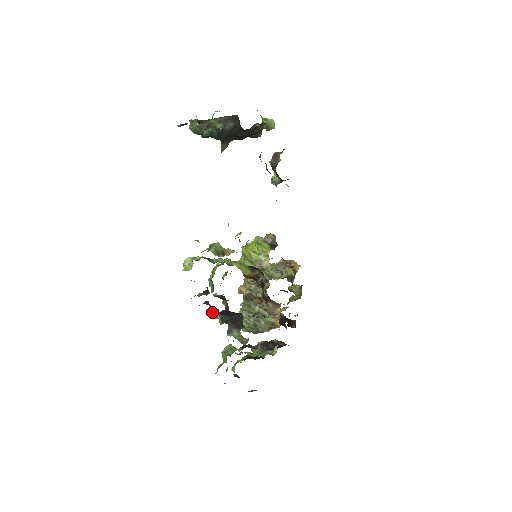
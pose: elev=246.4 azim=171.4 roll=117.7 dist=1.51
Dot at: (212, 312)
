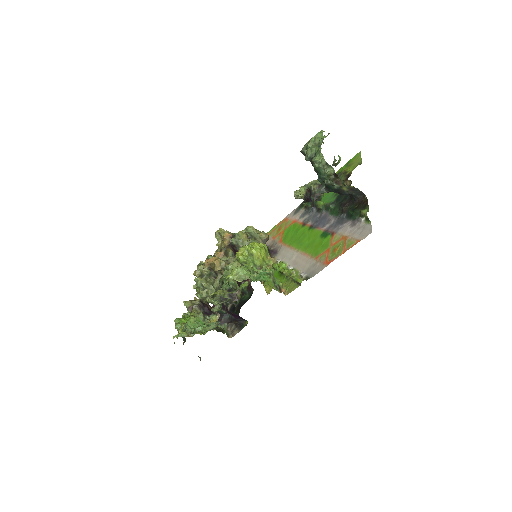
Dot at: (210, 298)
